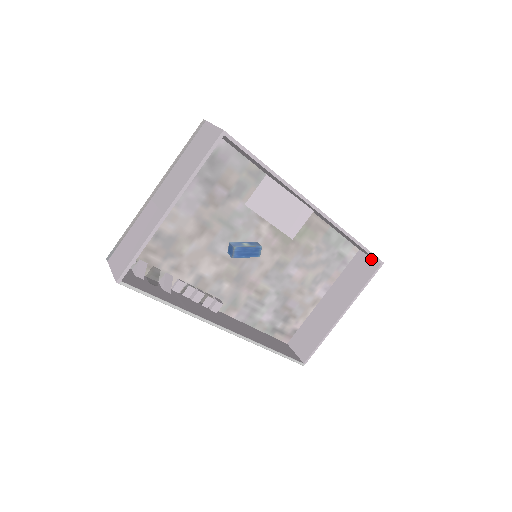
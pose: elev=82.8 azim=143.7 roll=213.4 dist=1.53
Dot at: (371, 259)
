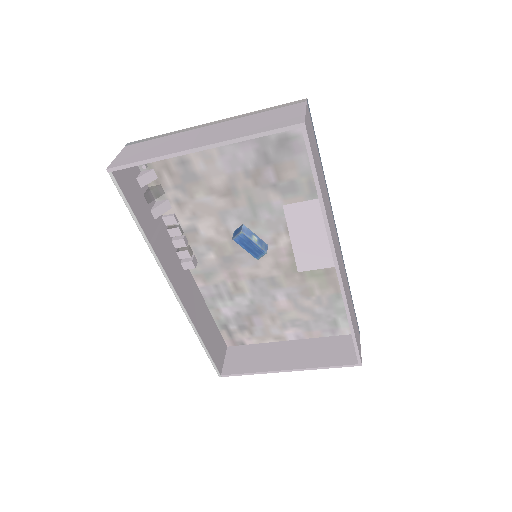
Dot at: occluded
